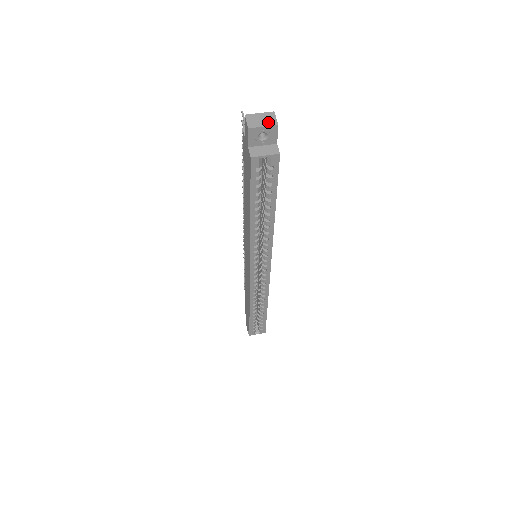
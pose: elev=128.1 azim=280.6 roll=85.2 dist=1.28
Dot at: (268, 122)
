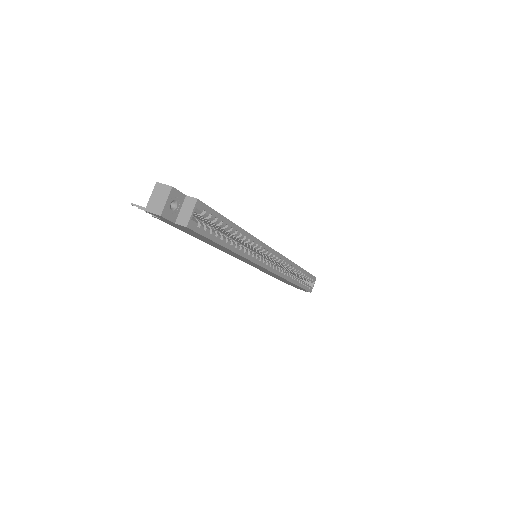
Dot at: (164, 194)
